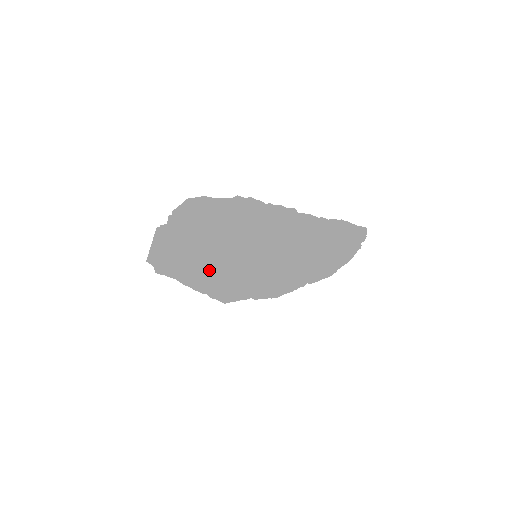
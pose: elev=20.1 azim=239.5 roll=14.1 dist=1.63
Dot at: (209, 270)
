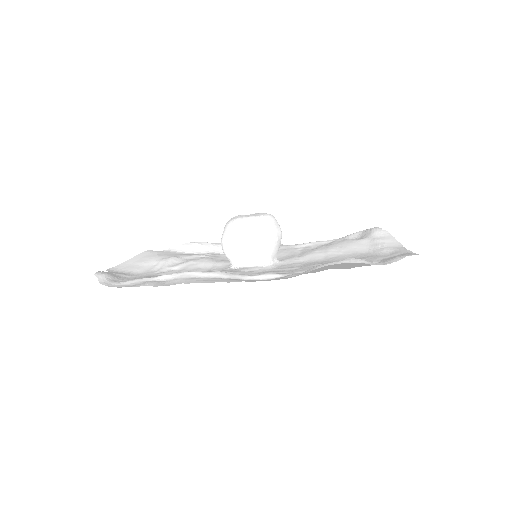
Dot at: (215, 257)
